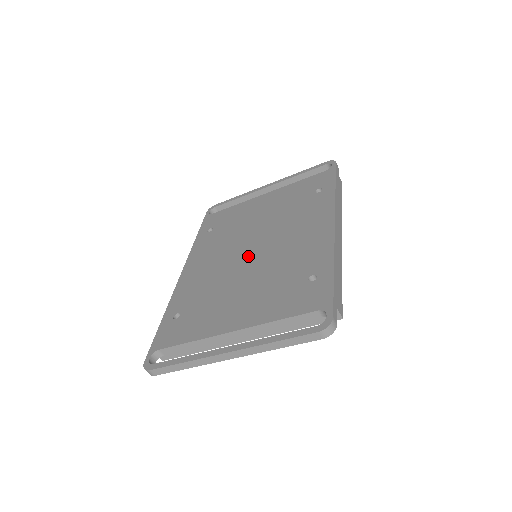
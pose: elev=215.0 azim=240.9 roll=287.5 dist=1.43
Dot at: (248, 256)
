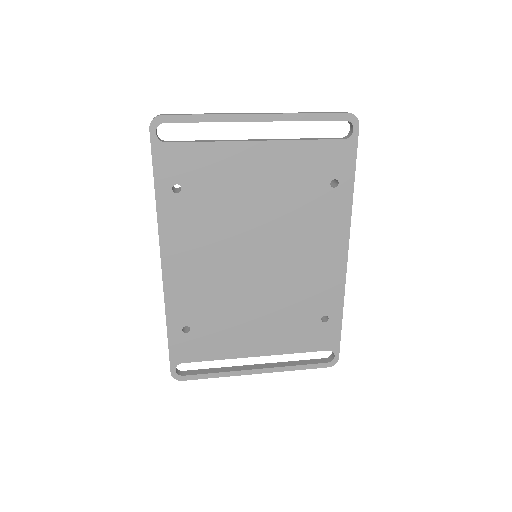
Dot at: (255, 269)
